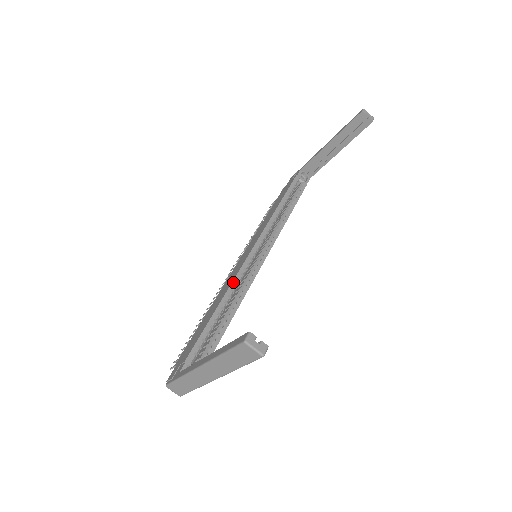
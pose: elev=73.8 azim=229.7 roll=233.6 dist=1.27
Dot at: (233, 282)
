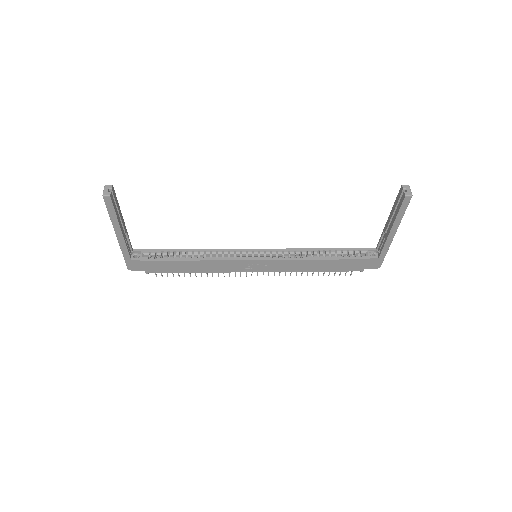
Dot at: (218, 249)
